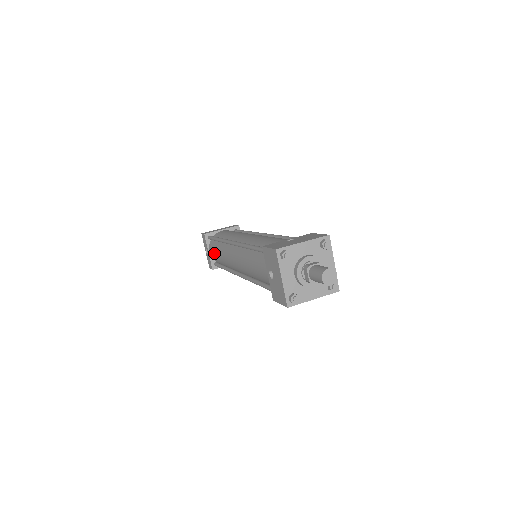
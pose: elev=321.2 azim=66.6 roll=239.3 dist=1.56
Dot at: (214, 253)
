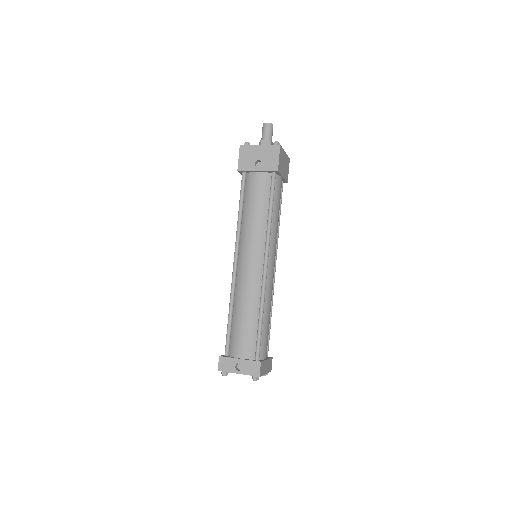
Dot at: (242, 335)
